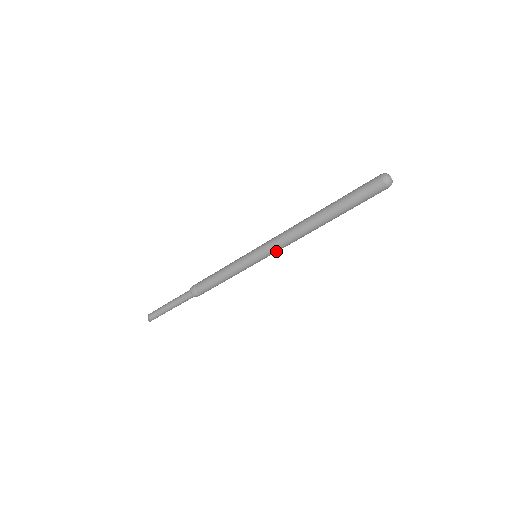
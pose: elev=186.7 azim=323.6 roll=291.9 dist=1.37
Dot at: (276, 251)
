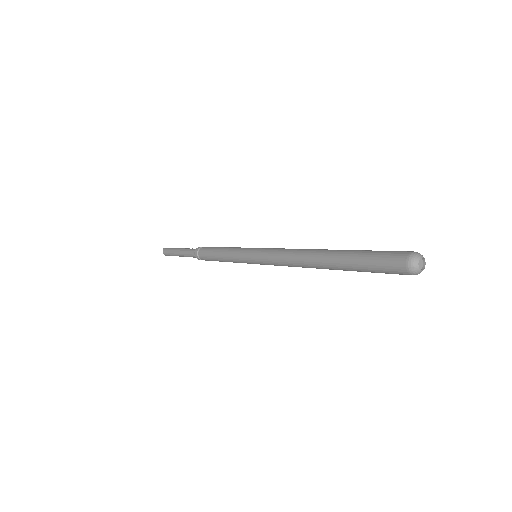
Dot at: occluded
